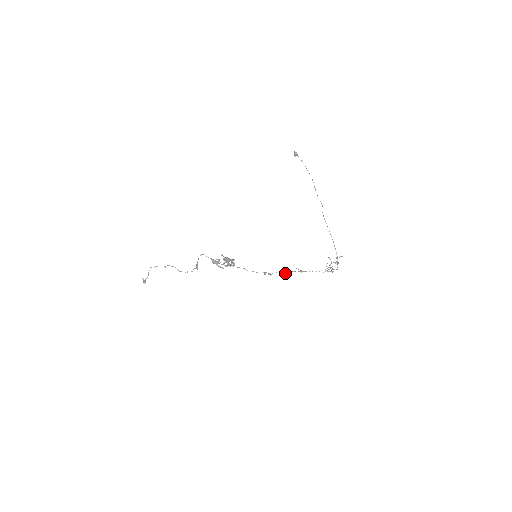
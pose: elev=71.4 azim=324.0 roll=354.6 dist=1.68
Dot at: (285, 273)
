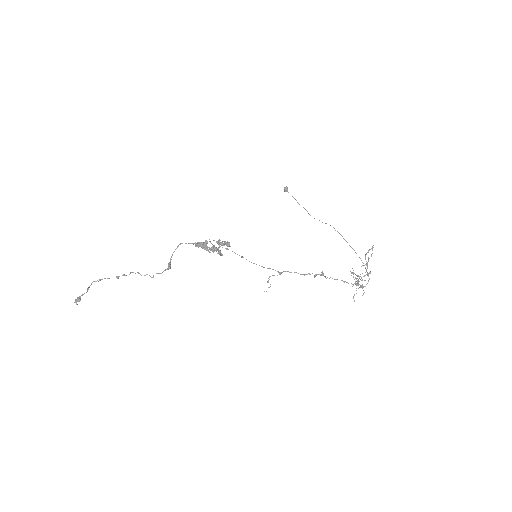
Dot at: (300, 274)
